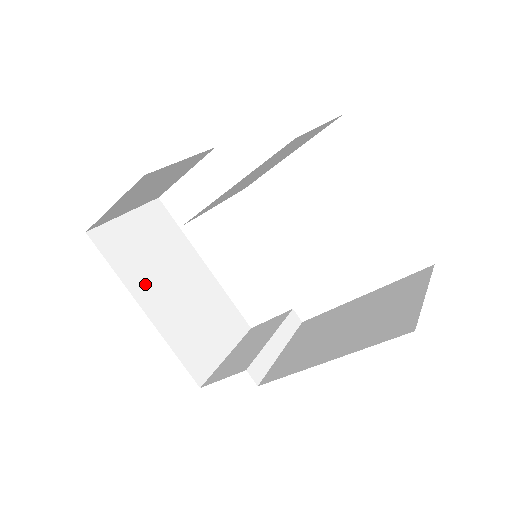
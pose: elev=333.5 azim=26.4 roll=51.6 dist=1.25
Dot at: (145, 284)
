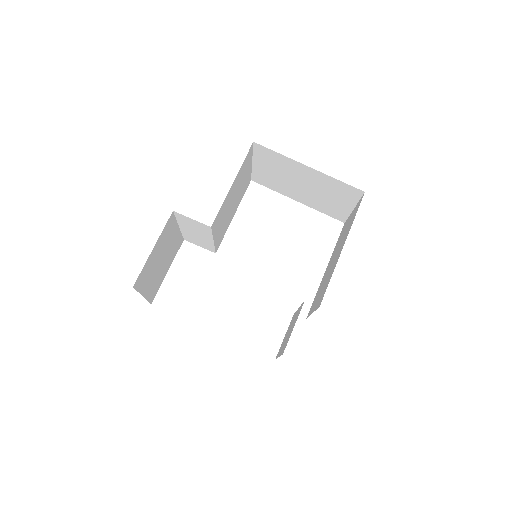
Dot at: occluded
